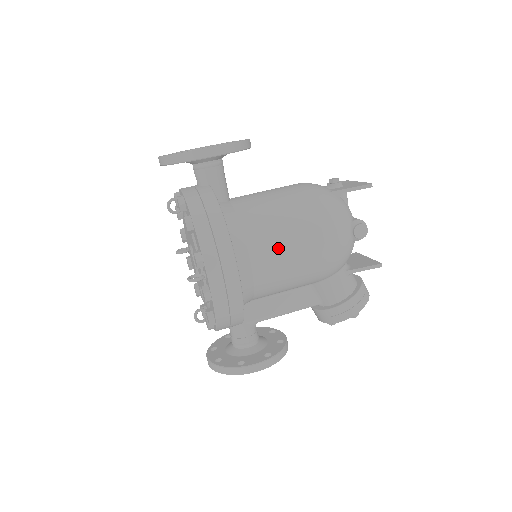
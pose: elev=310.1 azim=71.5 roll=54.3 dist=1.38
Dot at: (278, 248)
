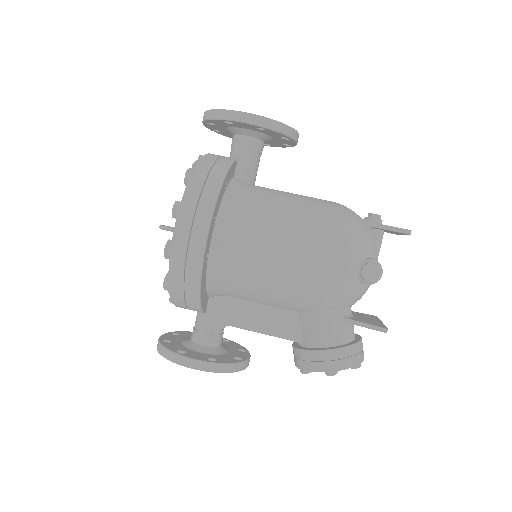
Dot at: (266, 242)
